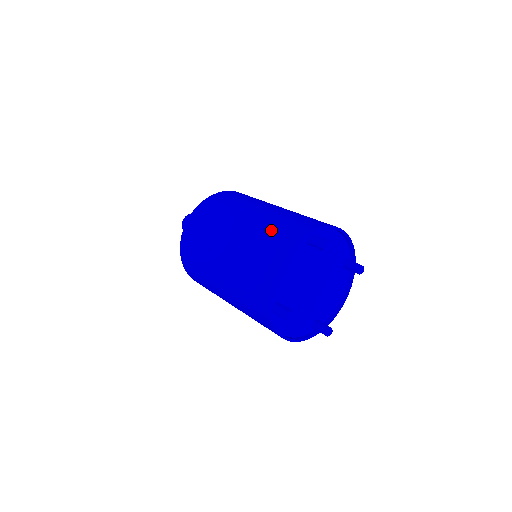
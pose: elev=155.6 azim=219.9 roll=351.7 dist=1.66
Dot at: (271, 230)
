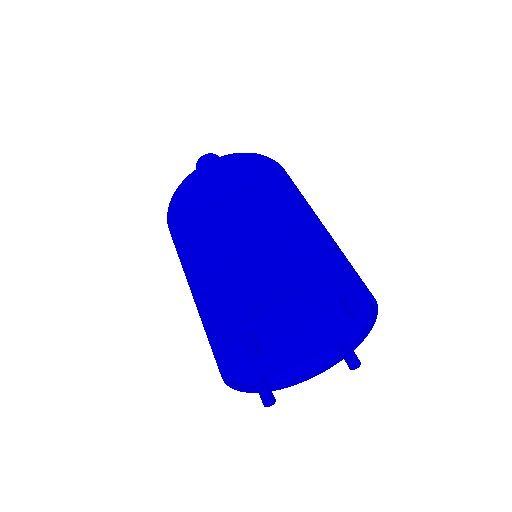
Dot at: (312, 247)
